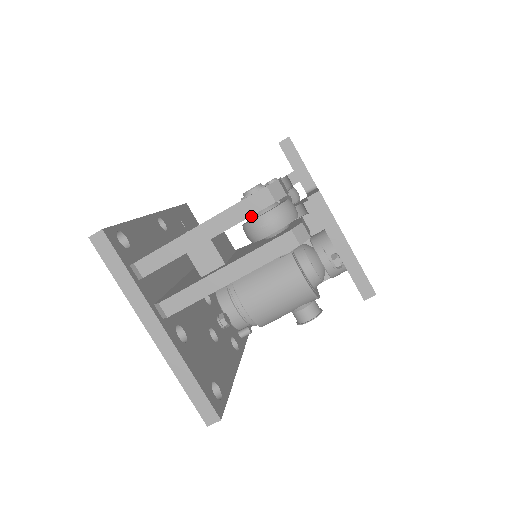
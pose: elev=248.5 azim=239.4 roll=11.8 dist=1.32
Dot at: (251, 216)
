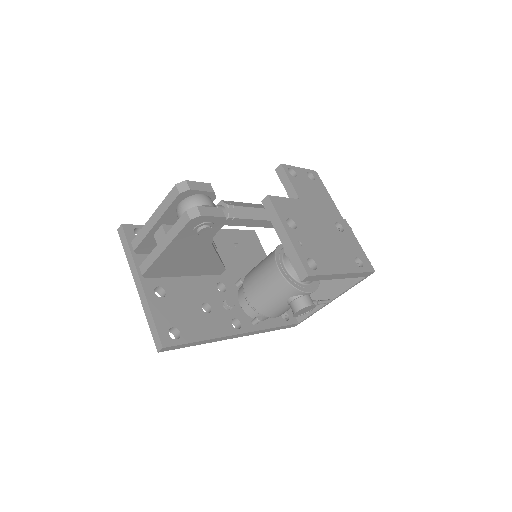
Dot at: occluded
